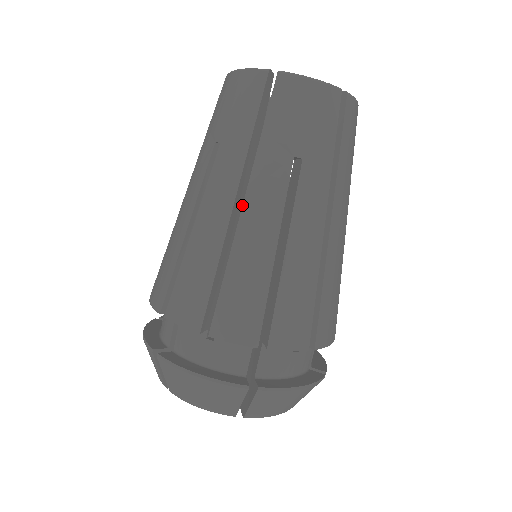
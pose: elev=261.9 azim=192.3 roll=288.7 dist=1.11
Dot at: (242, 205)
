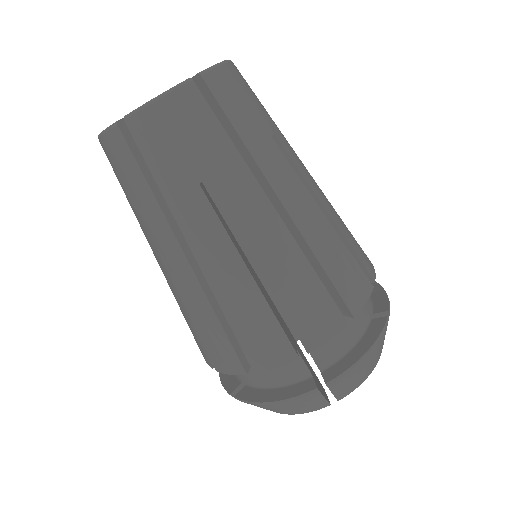
Dot at: (283, 206)
